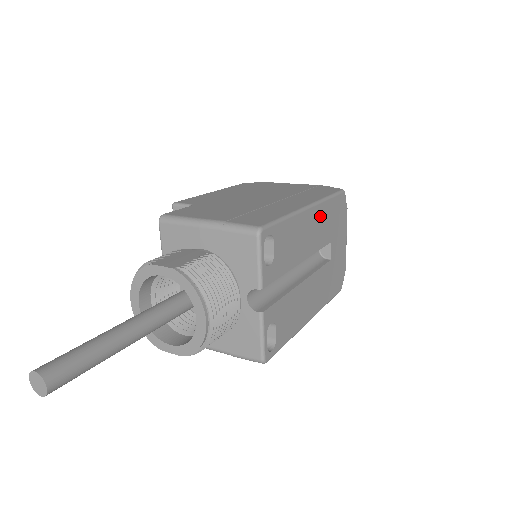
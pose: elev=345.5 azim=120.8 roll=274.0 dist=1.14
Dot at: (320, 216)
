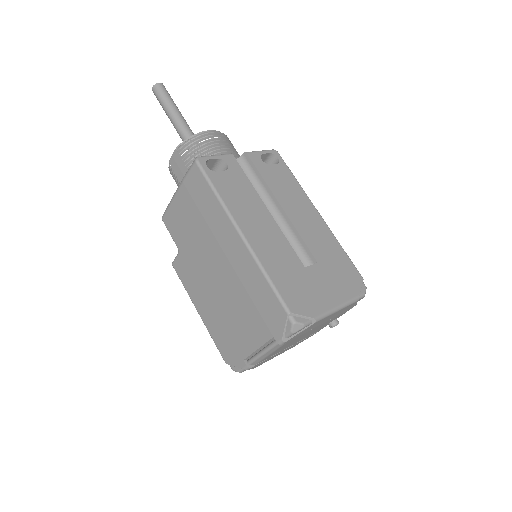
Dot at: (323, 232)
